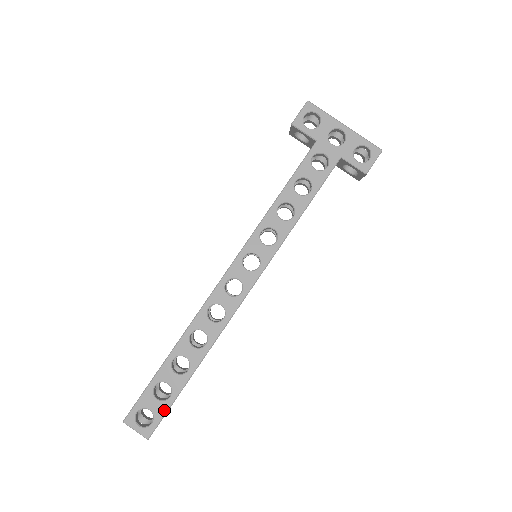
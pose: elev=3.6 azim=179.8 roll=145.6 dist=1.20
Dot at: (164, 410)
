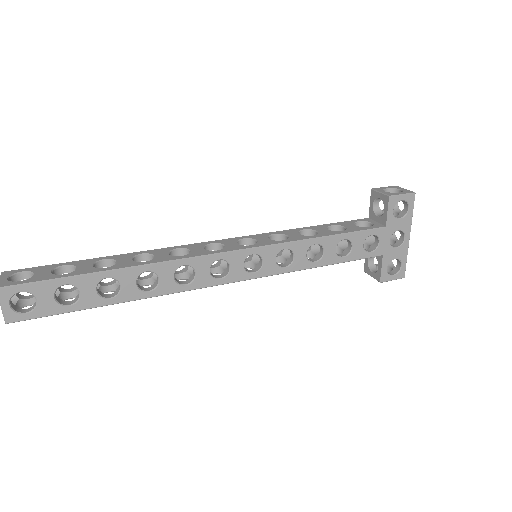
Dot at: (51, 312)
